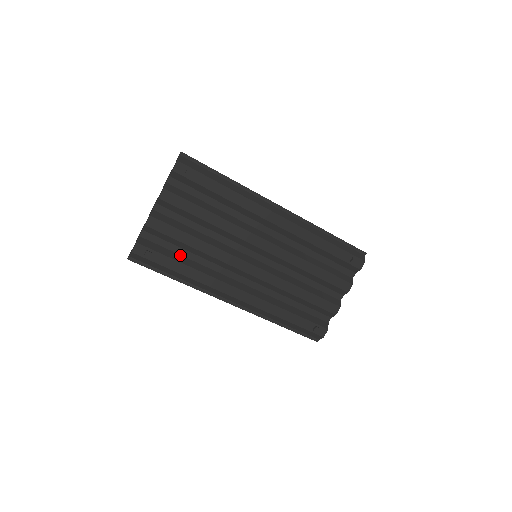
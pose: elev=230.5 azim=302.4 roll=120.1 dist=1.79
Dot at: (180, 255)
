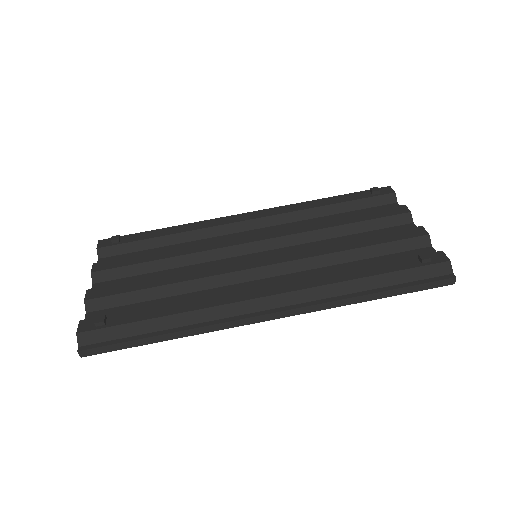
Dot at: occluded
